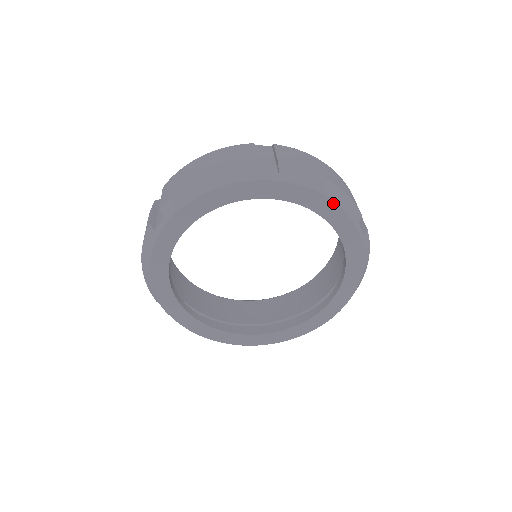
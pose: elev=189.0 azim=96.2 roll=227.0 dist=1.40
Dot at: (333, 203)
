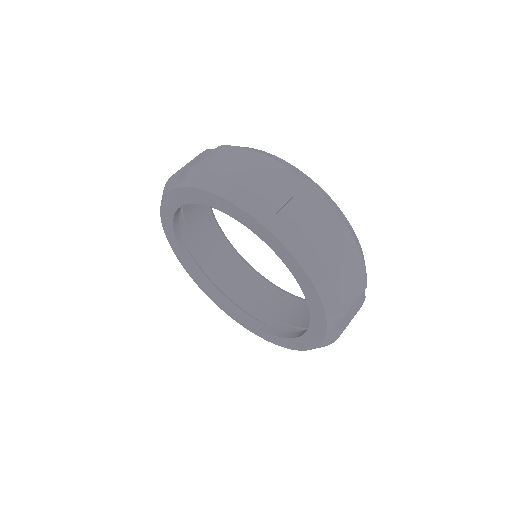
Dot at: (229, 202)
